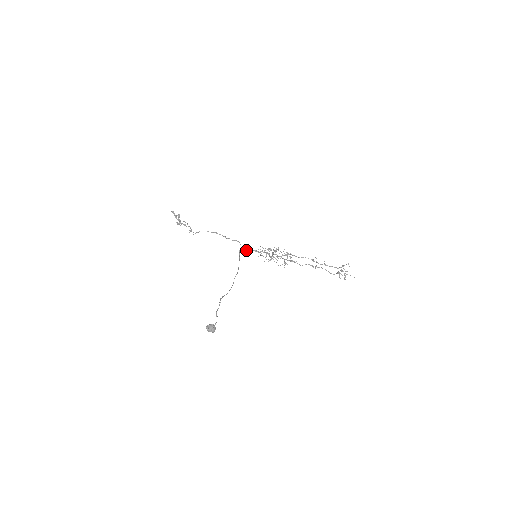
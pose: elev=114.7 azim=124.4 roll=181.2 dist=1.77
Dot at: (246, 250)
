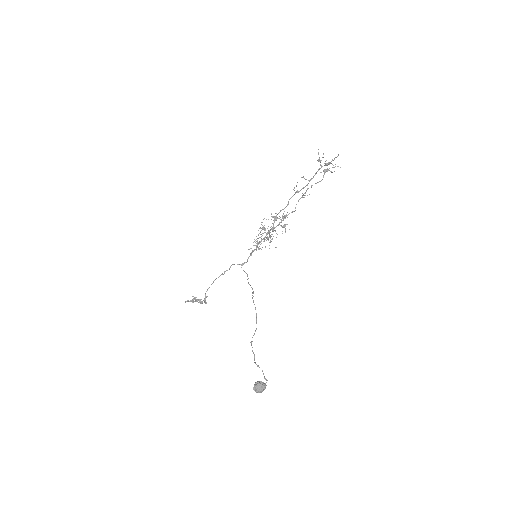
Dot at: occluded
